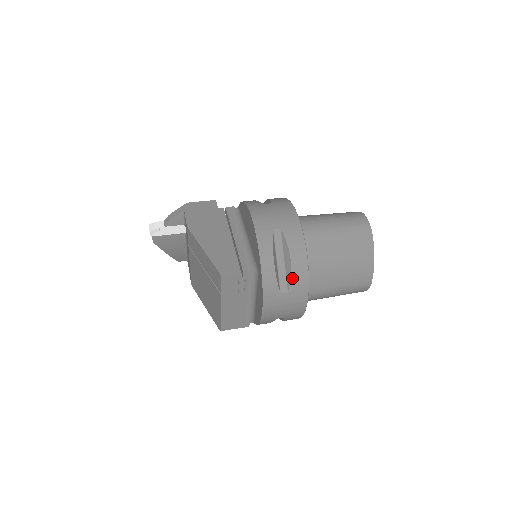
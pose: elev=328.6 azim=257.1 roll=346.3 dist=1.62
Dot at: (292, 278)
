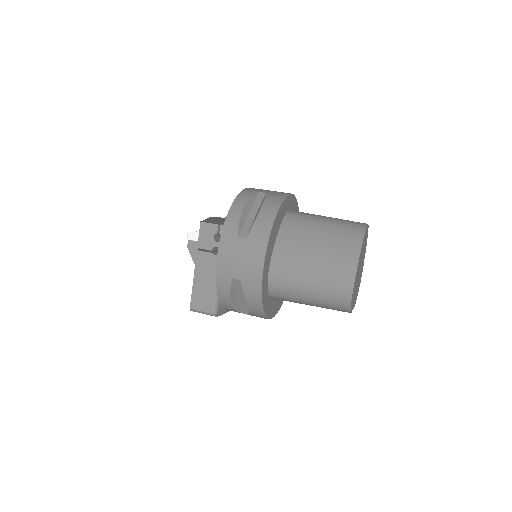
Dot at: (254, 225)
